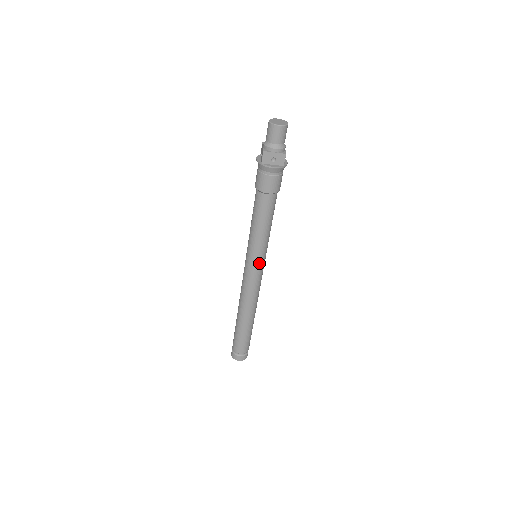
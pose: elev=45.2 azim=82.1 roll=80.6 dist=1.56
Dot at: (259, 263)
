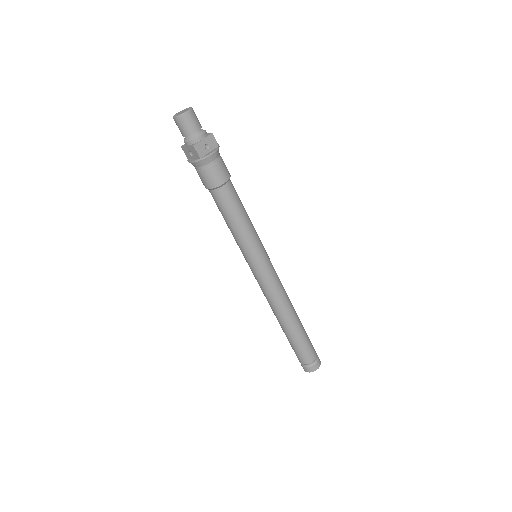
Dot at: (252, 264)
